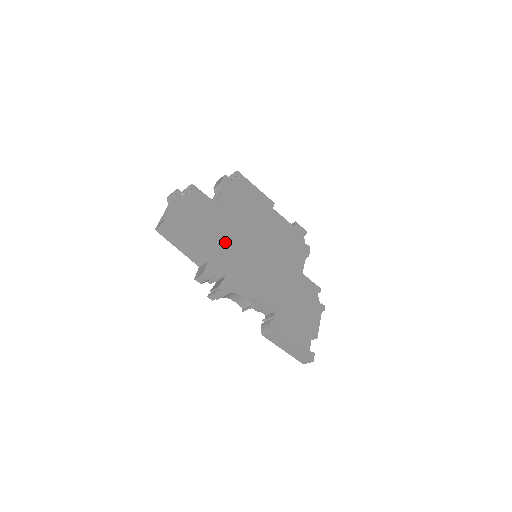
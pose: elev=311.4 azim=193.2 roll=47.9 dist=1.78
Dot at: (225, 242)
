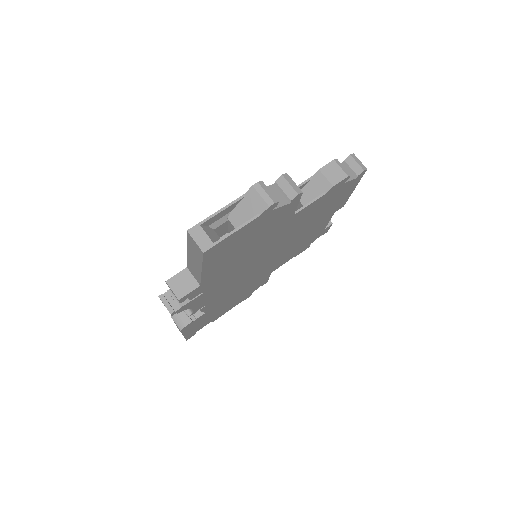
Dot at: (245, 259)
